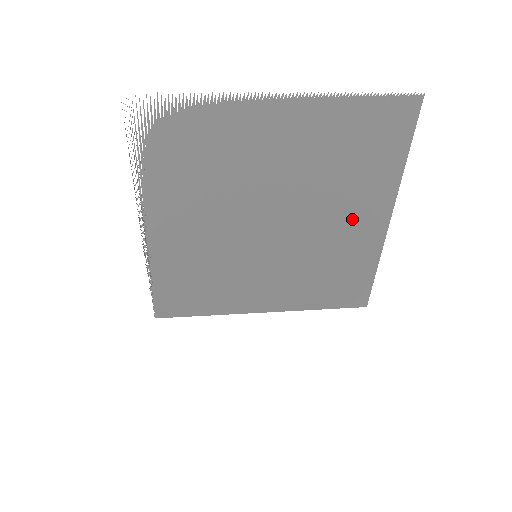
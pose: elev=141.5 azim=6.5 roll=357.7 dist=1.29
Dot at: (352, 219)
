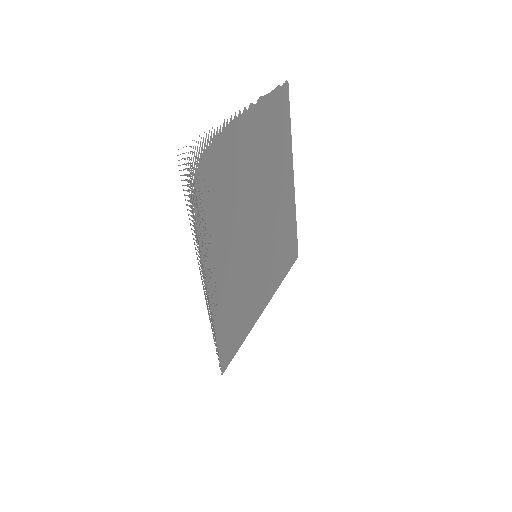
Dot at: (283, 189)
